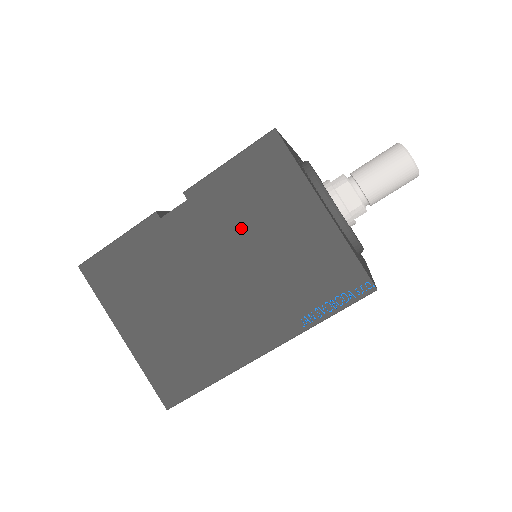
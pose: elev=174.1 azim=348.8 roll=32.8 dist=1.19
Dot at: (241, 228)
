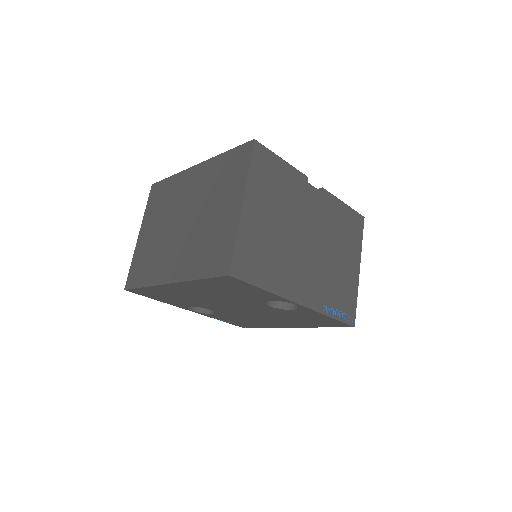
Dot at: (332, 234)
